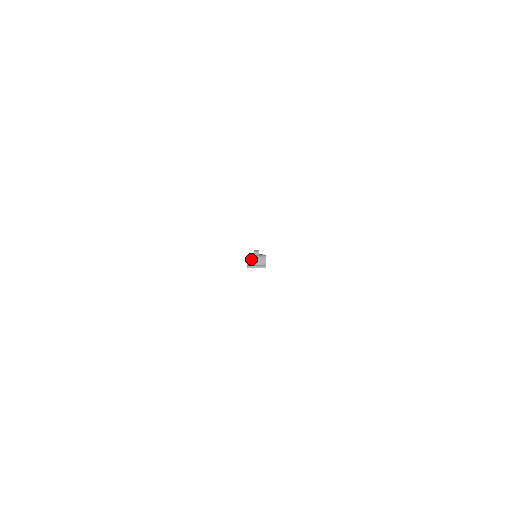
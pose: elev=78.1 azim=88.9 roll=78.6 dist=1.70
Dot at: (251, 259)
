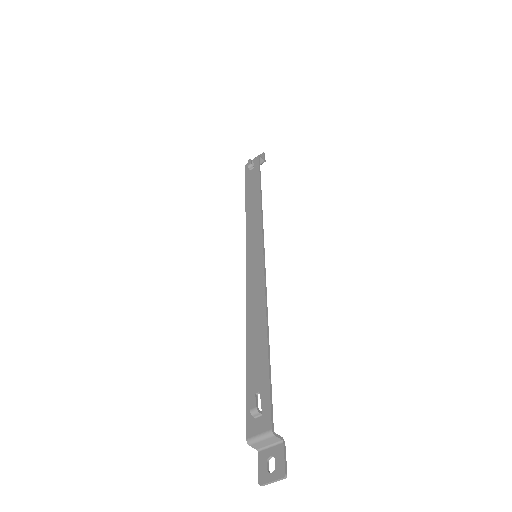
Dot at: (256, 445)
